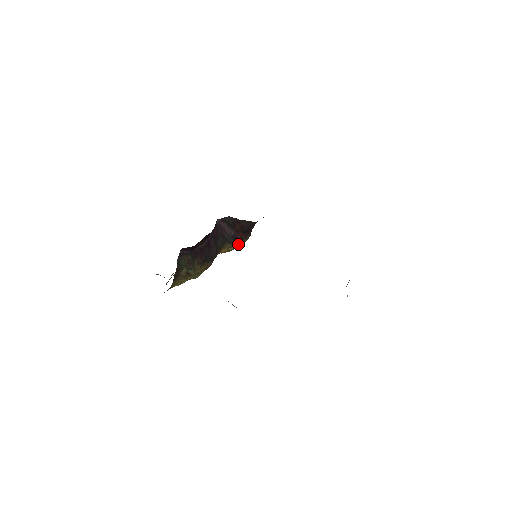
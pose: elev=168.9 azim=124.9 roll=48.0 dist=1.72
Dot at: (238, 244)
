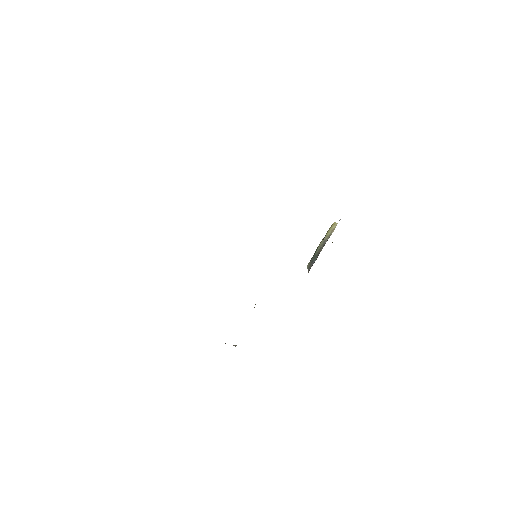
Dot at: occluded
